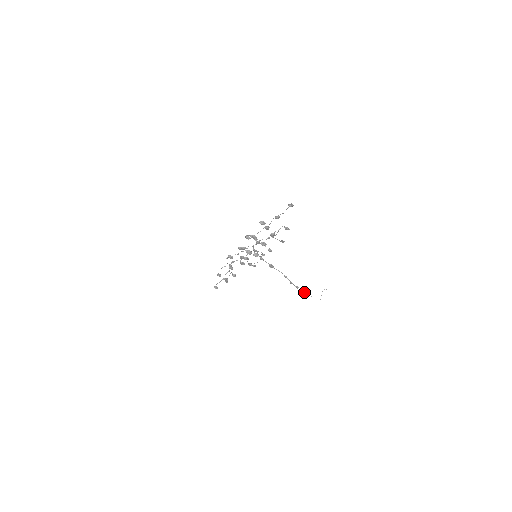
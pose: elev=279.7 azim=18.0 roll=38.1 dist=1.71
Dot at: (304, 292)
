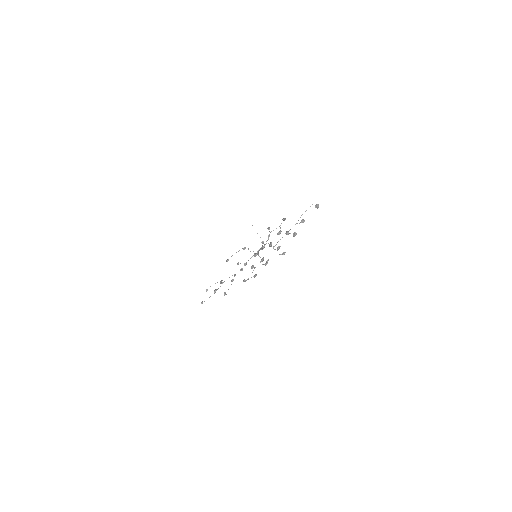
Dot at: occluded
